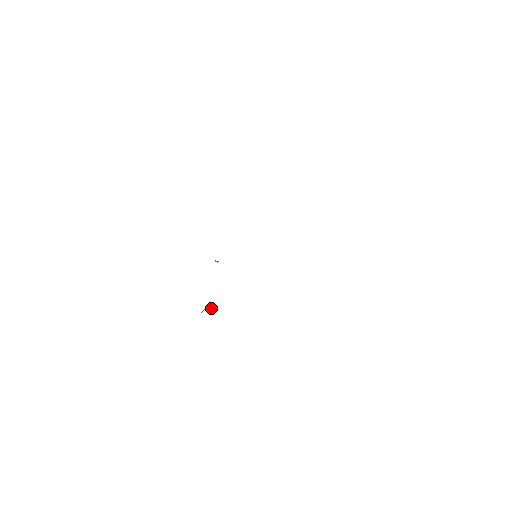
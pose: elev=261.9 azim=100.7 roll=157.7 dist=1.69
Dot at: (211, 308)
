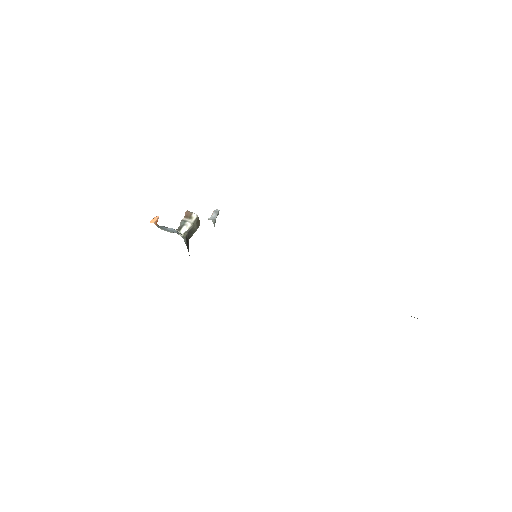
Dot at: (193, 226)
